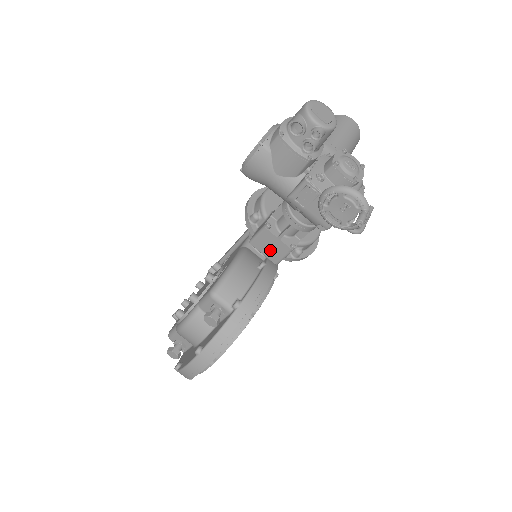
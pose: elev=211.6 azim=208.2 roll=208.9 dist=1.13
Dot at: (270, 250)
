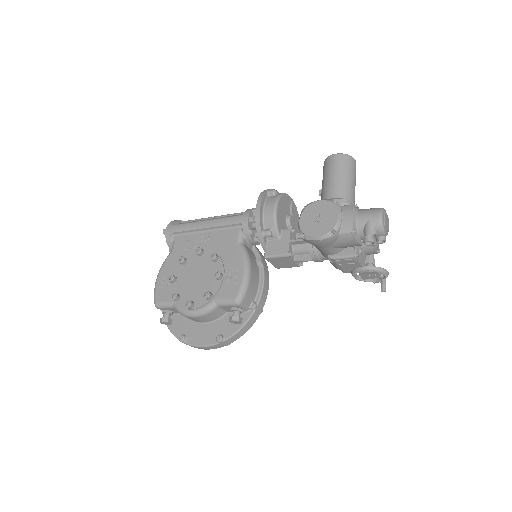
Dot at: (280, 264)
